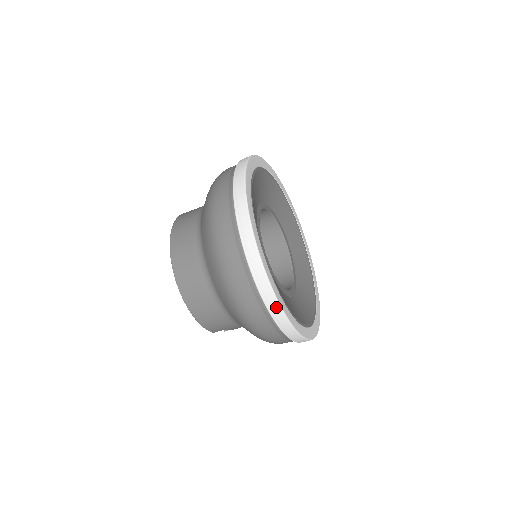
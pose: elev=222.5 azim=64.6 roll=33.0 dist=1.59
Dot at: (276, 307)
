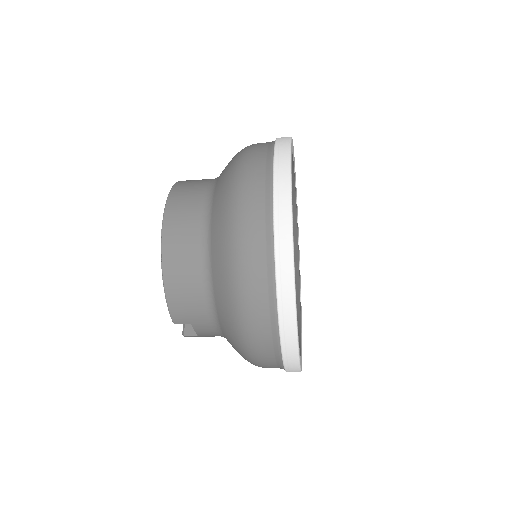
Dot at: (289, 281)
